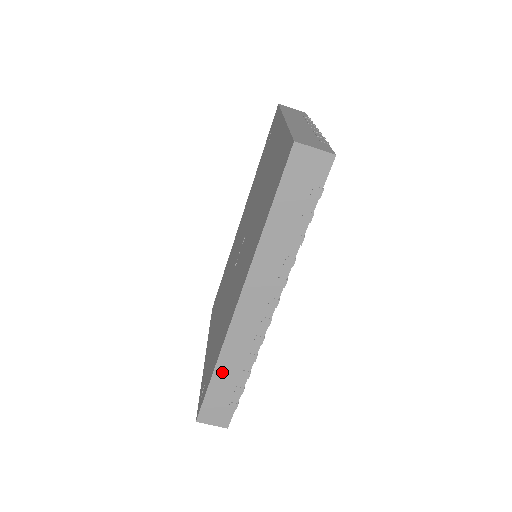
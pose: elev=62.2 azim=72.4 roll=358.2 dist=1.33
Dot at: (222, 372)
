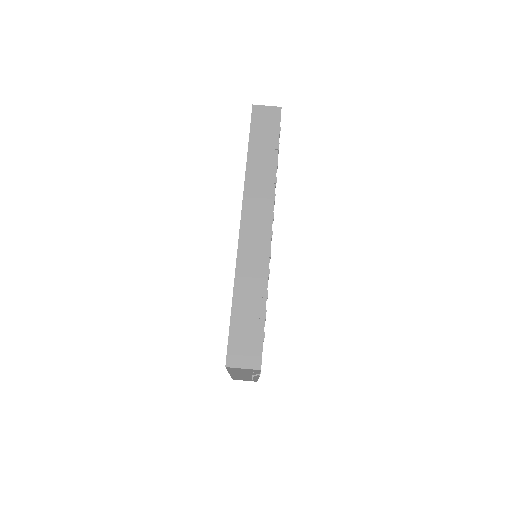
Dot at: (241, 296)
